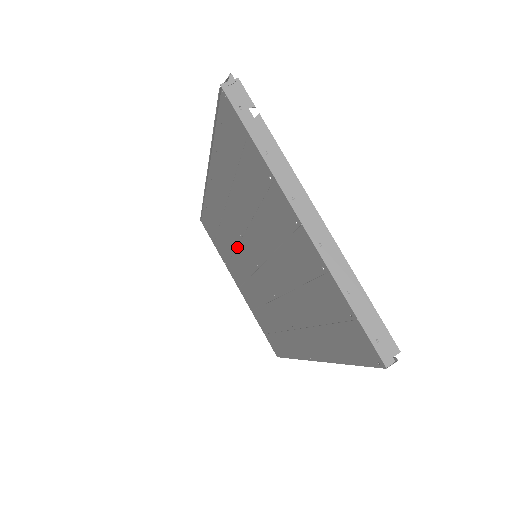
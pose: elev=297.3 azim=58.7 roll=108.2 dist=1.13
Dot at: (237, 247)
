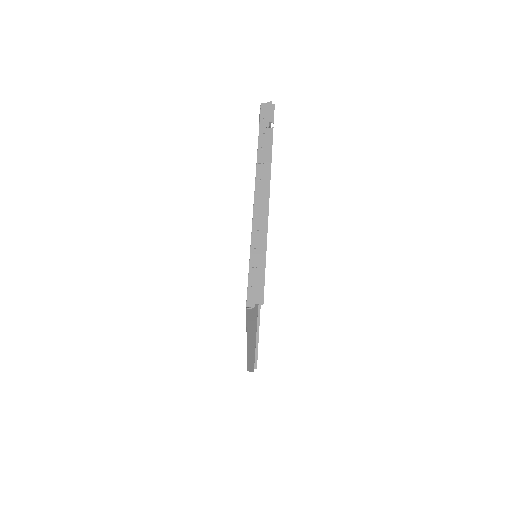
Dot at: occluded
